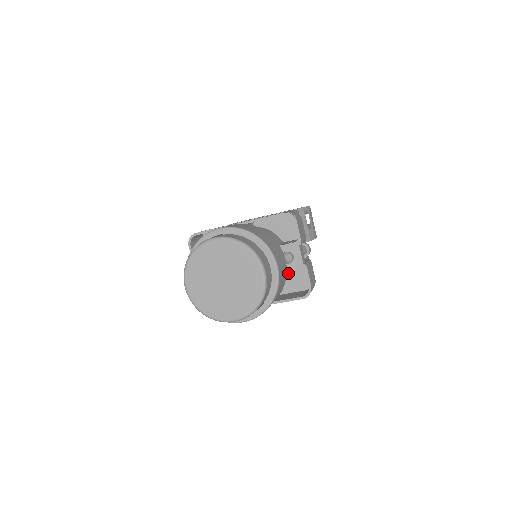
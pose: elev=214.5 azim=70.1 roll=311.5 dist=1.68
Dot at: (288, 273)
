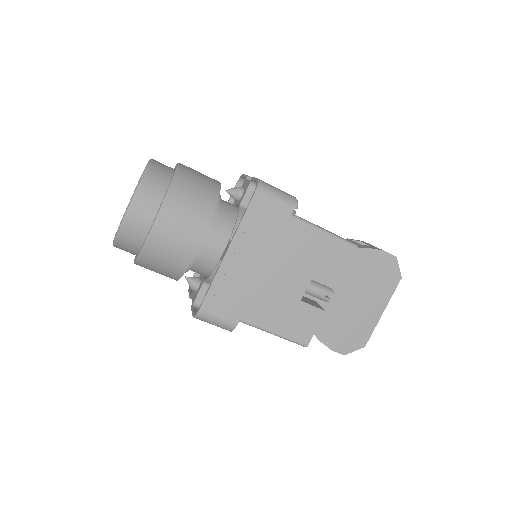
Dot at: occluded
